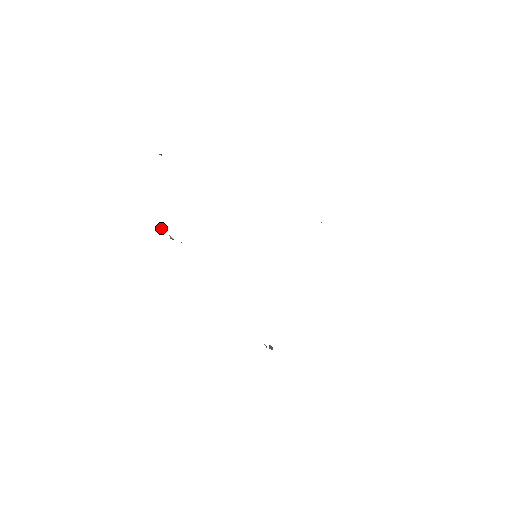
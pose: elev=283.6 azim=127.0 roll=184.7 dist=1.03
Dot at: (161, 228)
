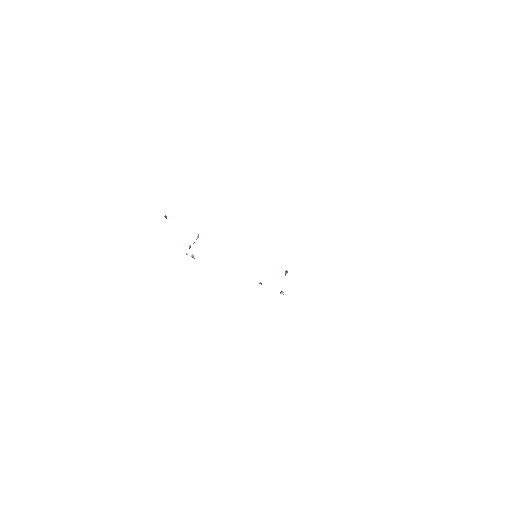
Dot at: occluded
